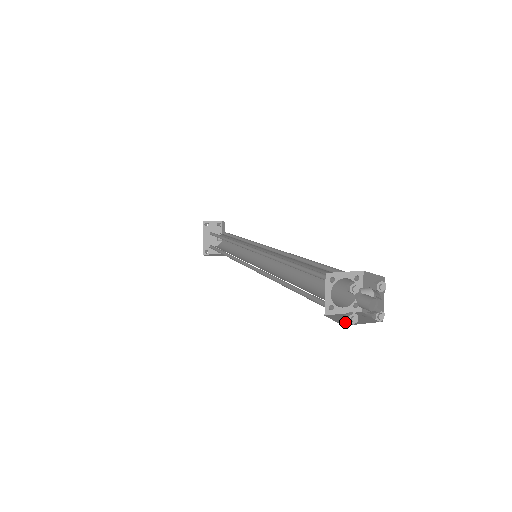
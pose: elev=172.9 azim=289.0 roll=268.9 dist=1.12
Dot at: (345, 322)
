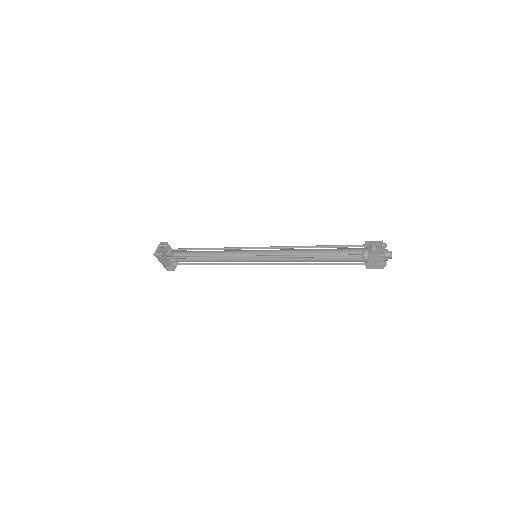
Dot at: (380, 266)
